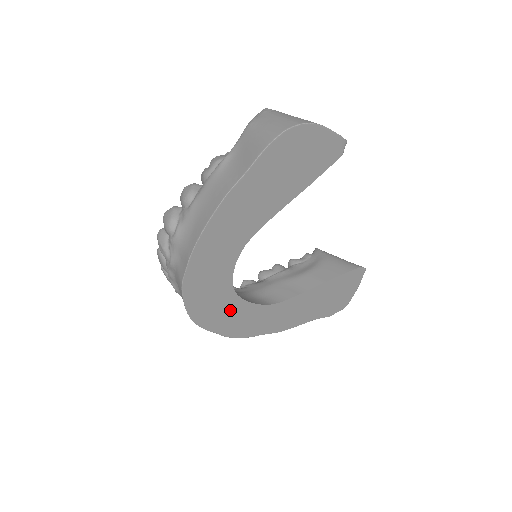
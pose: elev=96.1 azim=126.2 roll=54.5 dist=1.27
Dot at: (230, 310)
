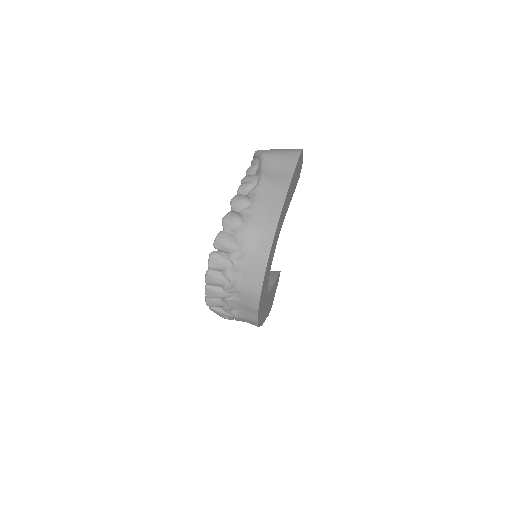
Dot at: (265, 292)
